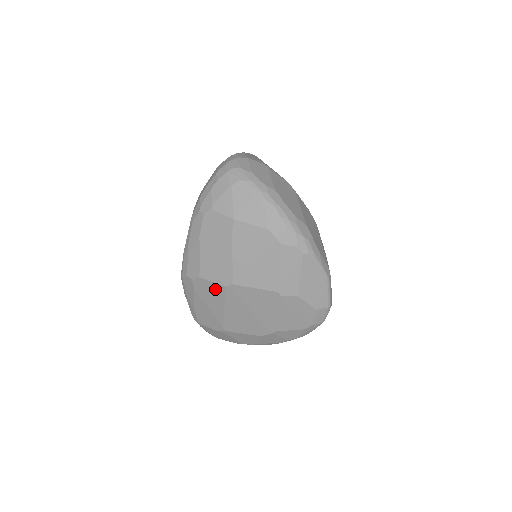
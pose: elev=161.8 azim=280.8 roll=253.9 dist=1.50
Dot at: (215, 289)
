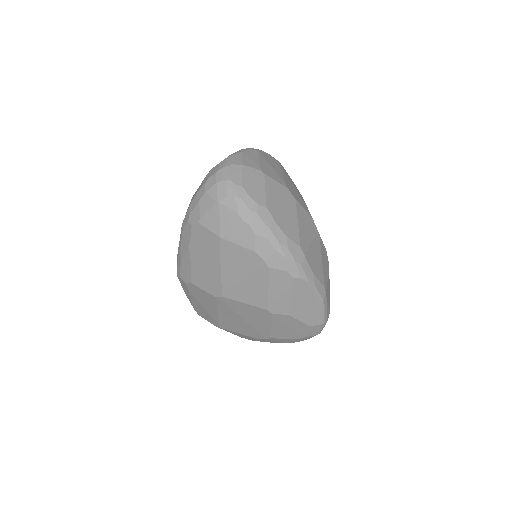
Dot at: (207, 296)
